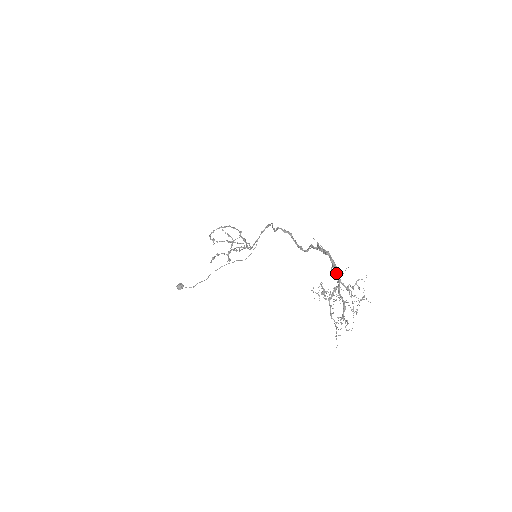
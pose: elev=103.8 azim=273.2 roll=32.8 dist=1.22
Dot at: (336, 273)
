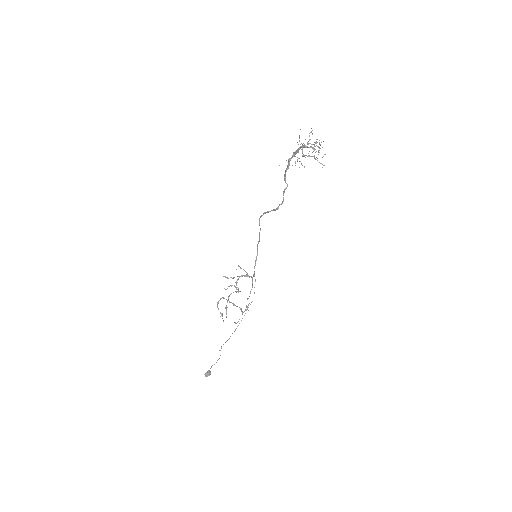
Dot at: (298, 149)
